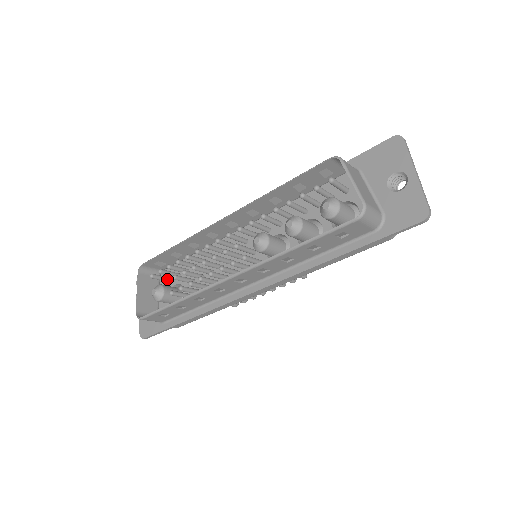
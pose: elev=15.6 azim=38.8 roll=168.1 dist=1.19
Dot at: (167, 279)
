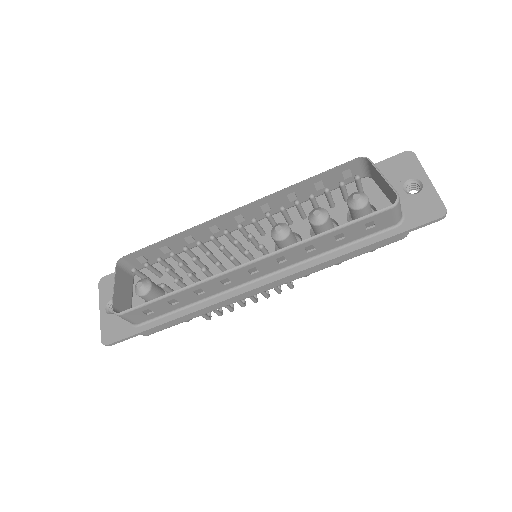
Dot at: occluded
